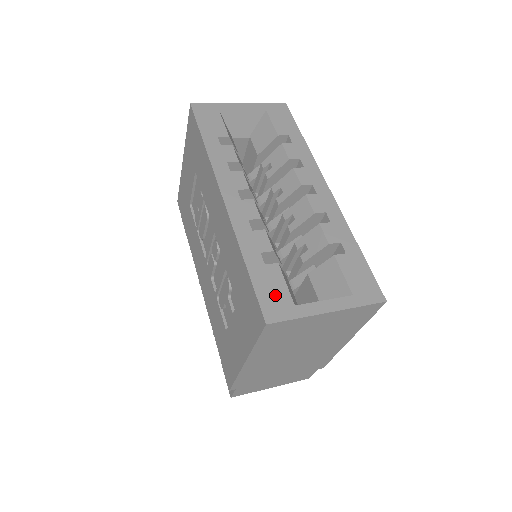
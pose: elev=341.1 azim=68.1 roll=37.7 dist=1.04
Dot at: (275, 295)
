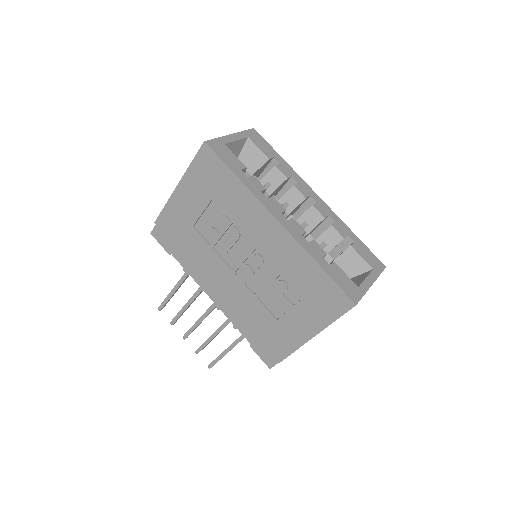
Dot at: (347, 284)
